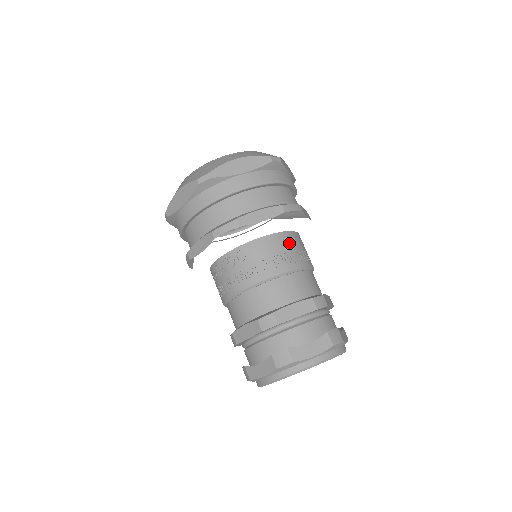
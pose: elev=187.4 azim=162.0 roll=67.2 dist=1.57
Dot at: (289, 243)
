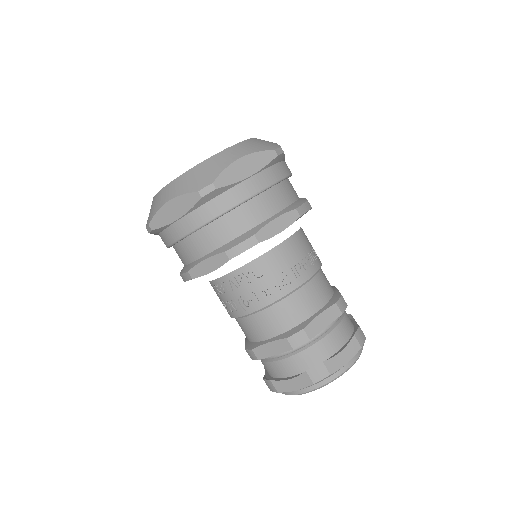
Dot at: (302, 245)
